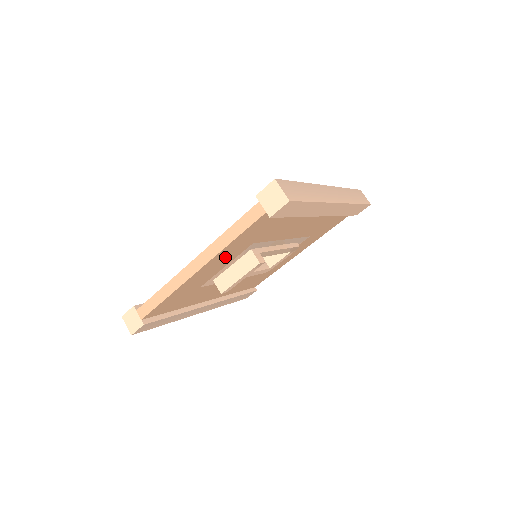
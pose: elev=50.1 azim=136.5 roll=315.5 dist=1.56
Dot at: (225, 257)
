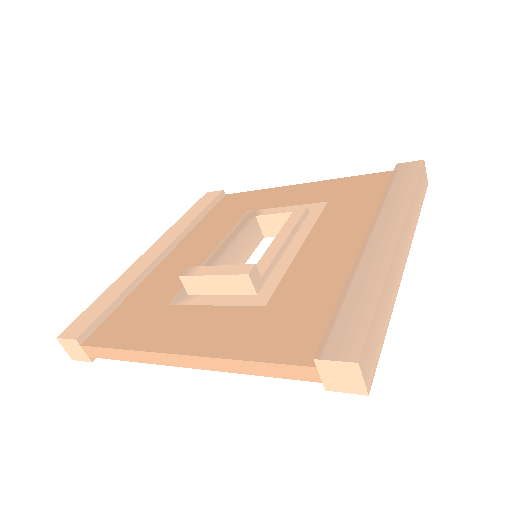
Dot at: occluded
